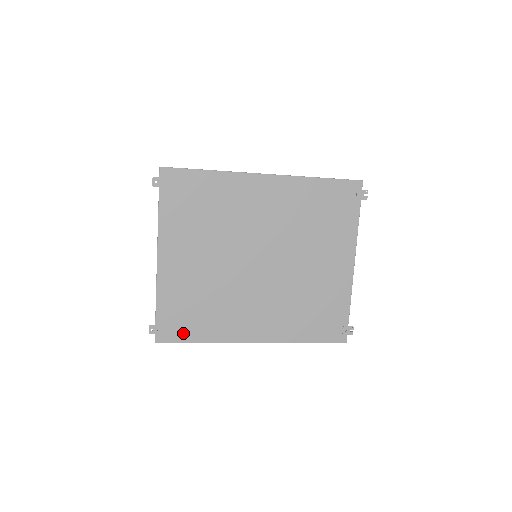
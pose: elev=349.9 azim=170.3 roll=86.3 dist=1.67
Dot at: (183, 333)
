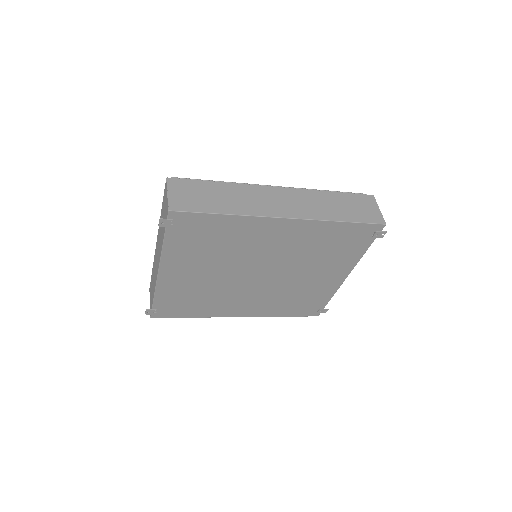
Dot at: (177, 313)
